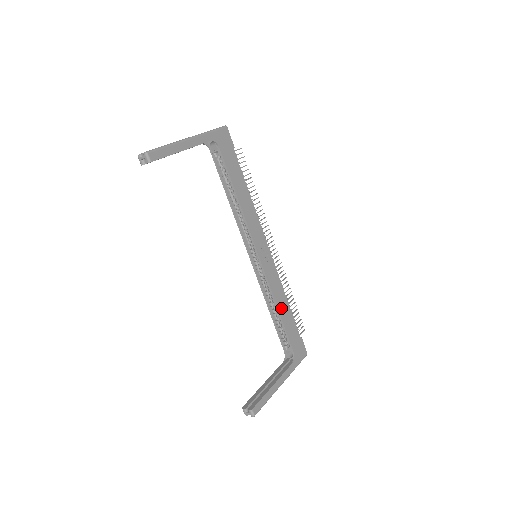
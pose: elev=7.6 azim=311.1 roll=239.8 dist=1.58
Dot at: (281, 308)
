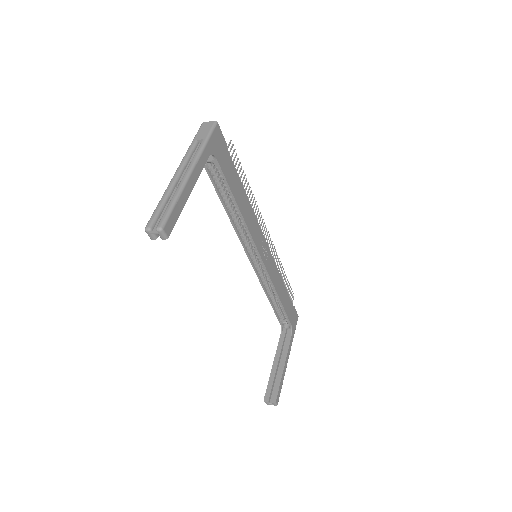
Dot at: (280, 294)
